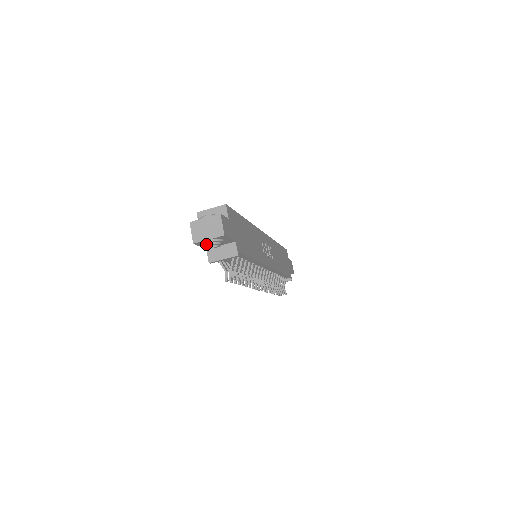
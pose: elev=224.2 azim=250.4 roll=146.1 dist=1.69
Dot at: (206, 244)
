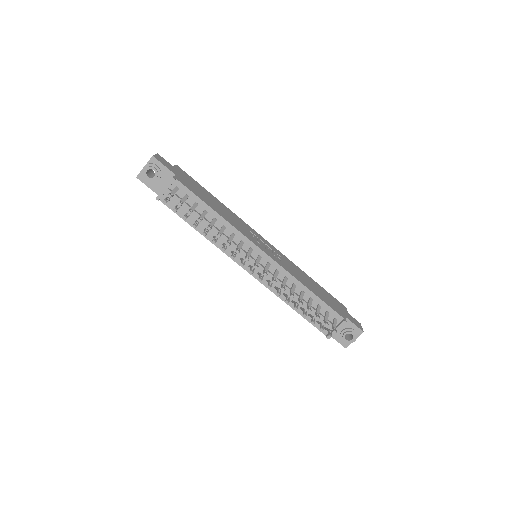
Dot at: (144, 173)
